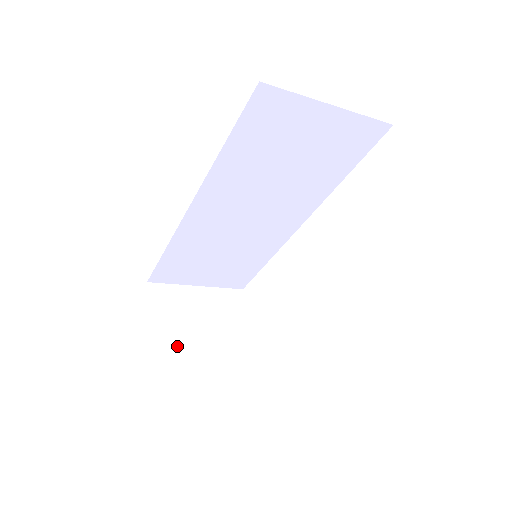
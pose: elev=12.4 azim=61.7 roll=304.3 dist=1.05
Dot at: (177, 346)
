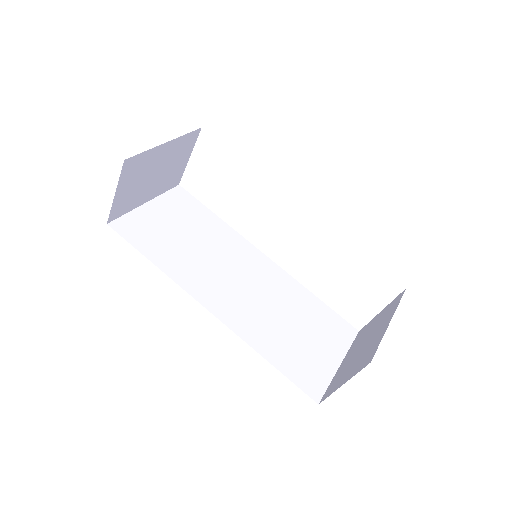
Dot at: (129, 206)
